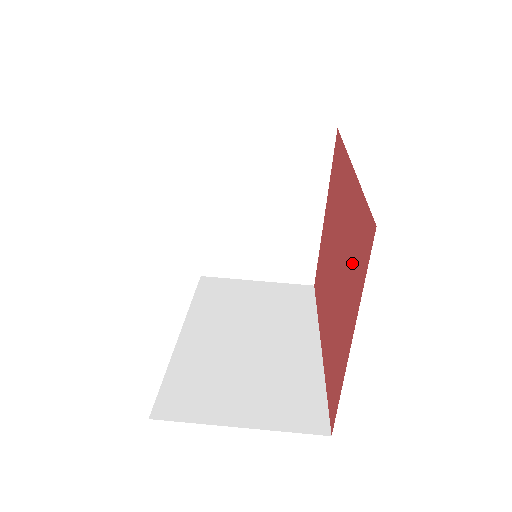
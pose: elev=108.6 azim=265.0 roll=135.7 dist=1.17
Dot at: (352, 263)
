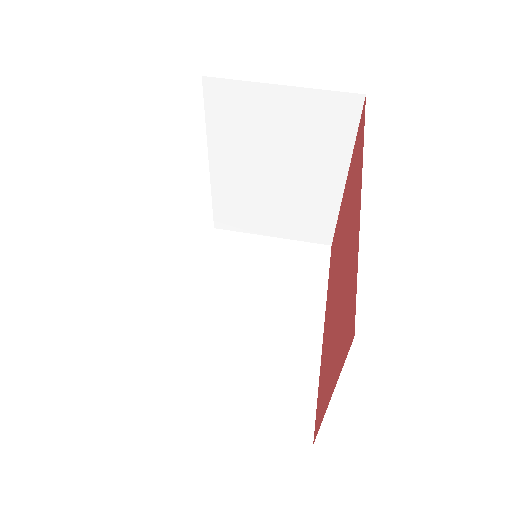
Dot at: (342, 317)
